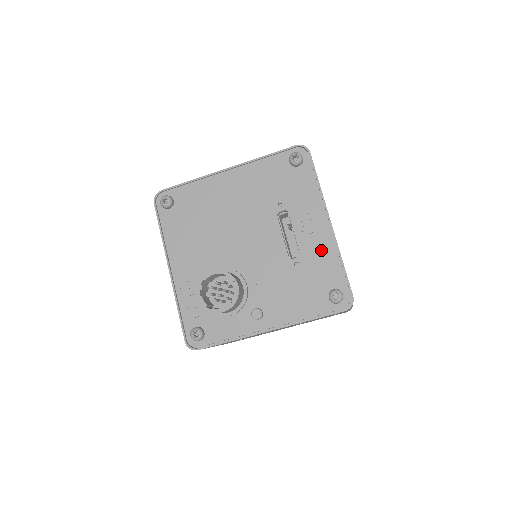
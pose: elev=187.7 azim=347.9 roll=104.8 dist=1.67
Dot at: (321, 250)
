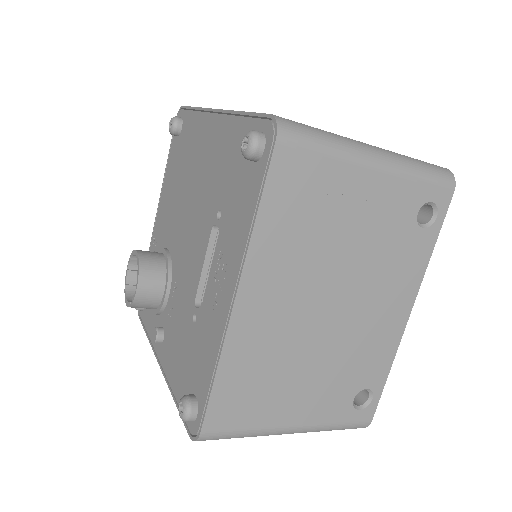
Dot at: (212, 329)
